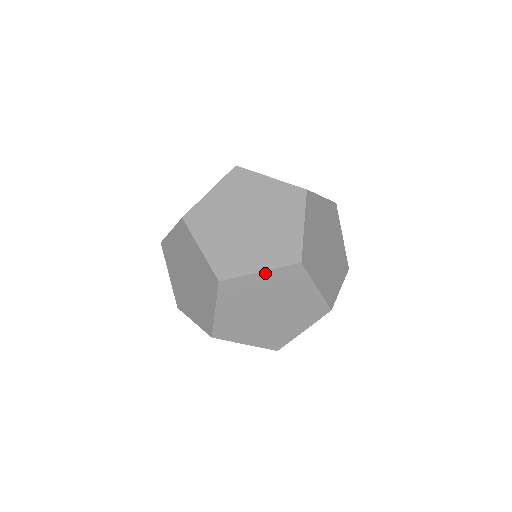
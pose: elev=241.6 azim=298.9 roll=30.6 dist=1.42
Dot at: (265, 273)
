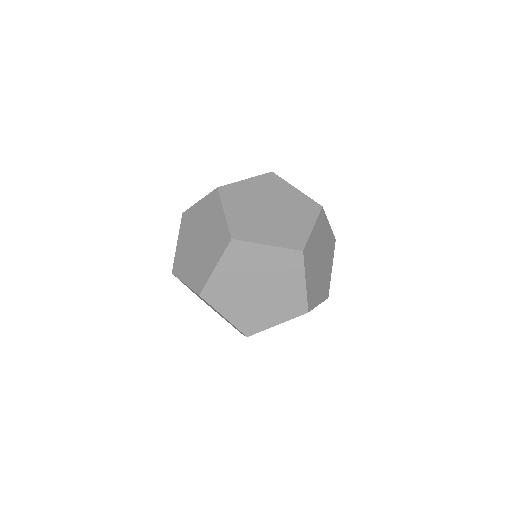
Dot at: (219, 266)
